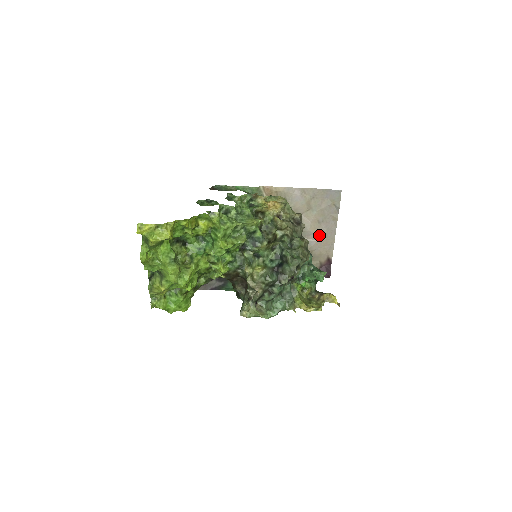
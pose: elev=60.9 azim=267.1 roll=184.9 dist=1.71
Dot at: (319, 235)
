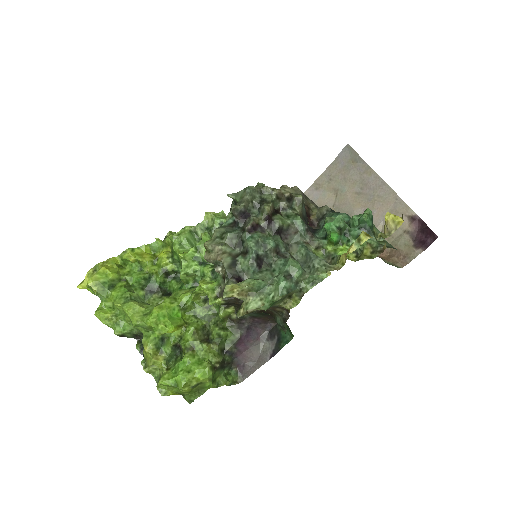
Dot at: (370, 204)
